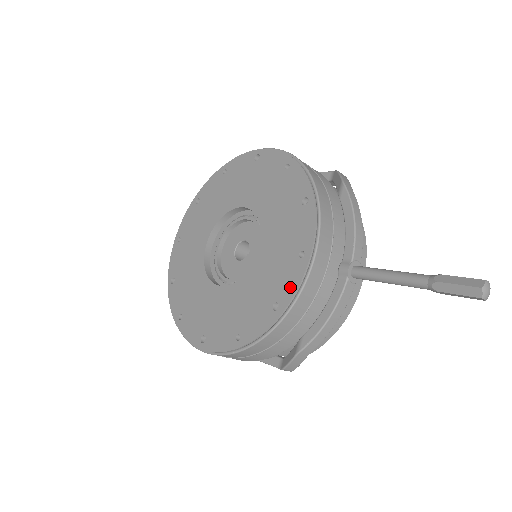
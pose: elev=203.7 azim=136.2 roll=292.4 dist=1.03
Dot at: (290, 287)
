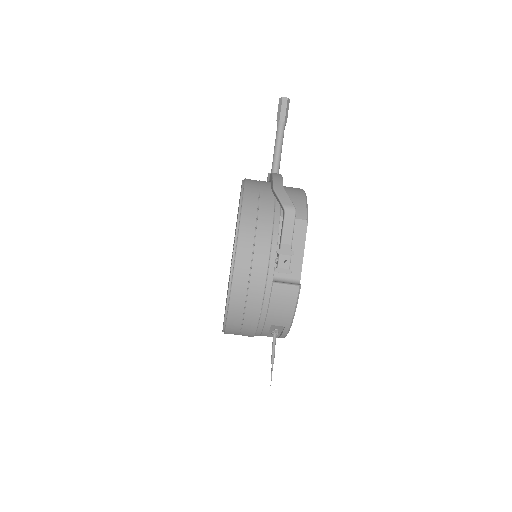
Dot at: (241, 186)
